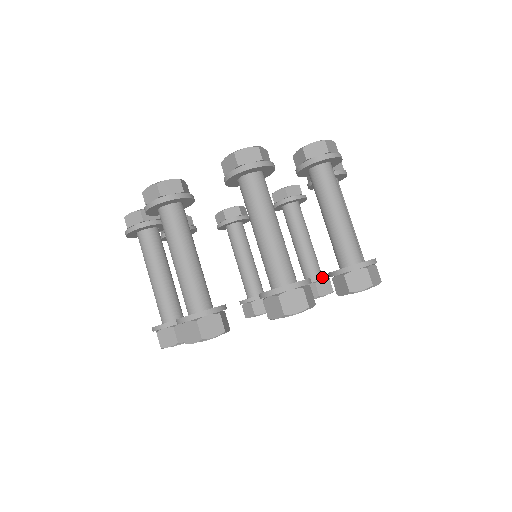
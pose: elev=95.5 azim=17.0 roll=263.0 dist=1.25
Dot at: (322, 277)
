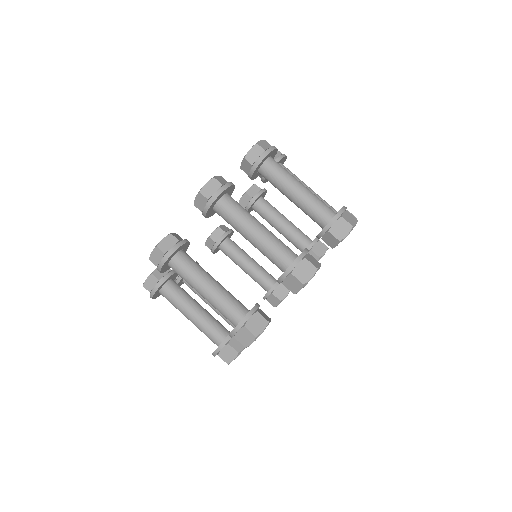
Dot at: occluded
